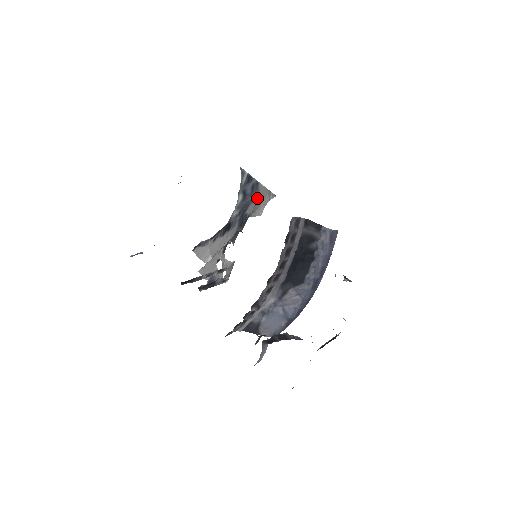
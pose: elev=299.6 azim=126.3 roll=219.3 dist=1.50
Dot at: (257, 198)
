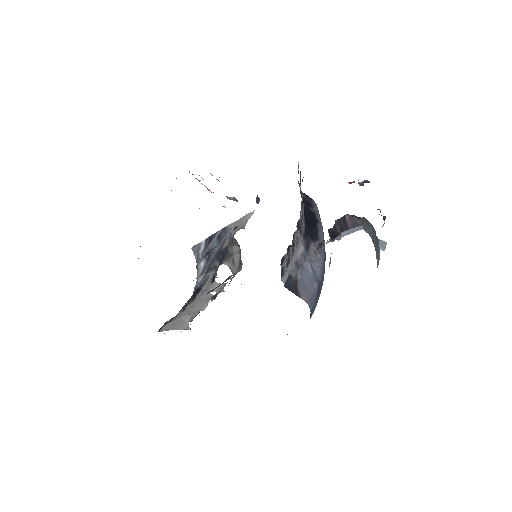
Dot at: occluded
